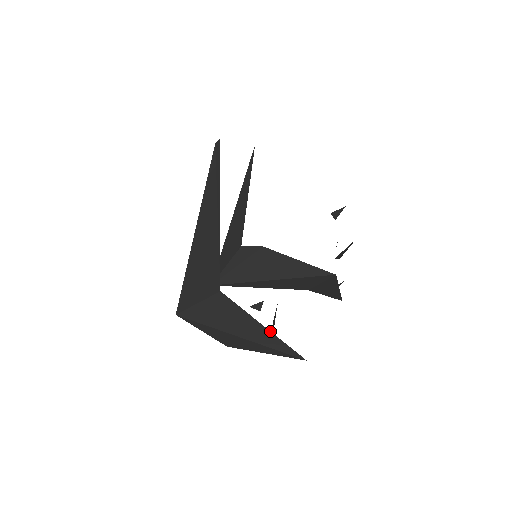
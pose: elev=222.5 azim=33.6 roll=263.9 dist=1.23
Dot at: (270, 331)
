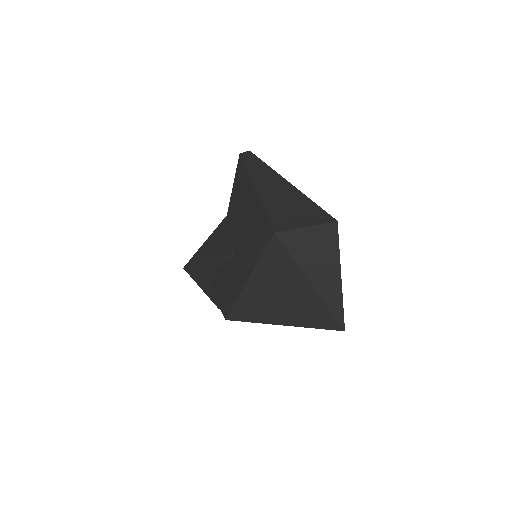
Dot at: (341, 284)
